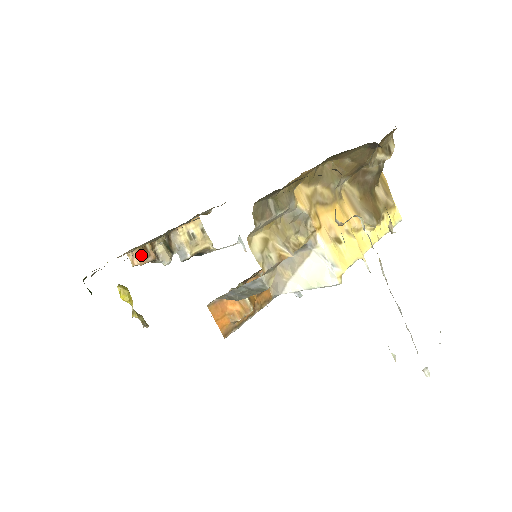
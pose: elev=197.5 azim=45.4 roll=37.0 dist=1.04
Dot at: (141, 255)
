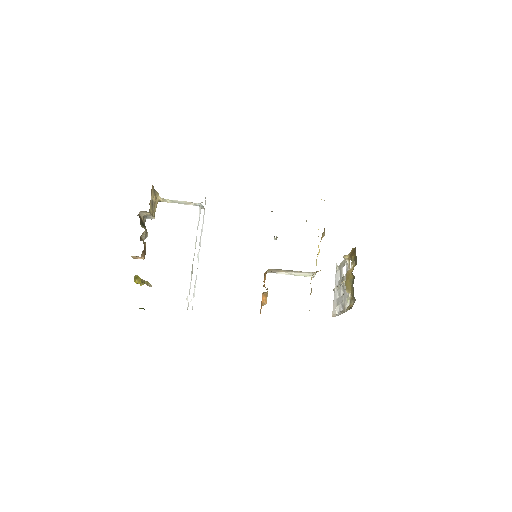
Dot at: (144, 253)
